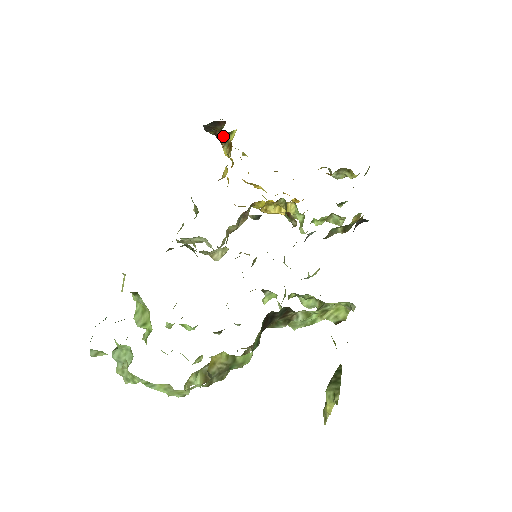
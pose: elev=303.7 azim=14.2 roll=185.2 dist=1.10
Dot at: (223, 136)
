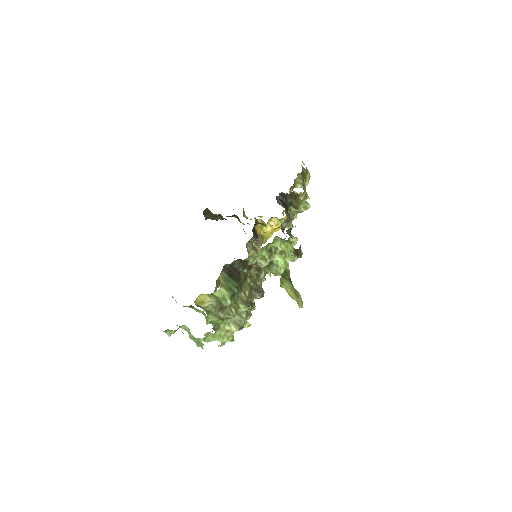
Dot at: (235, 217)
